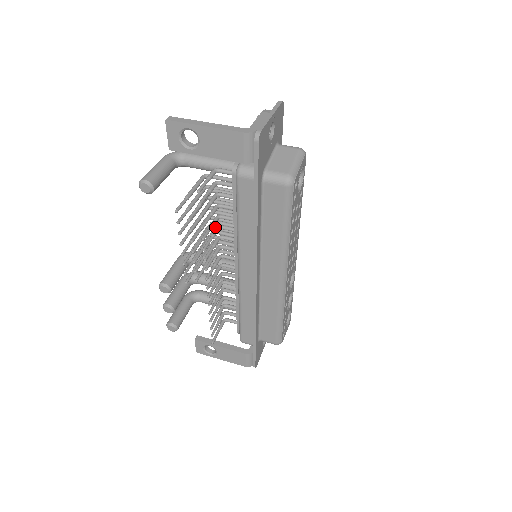
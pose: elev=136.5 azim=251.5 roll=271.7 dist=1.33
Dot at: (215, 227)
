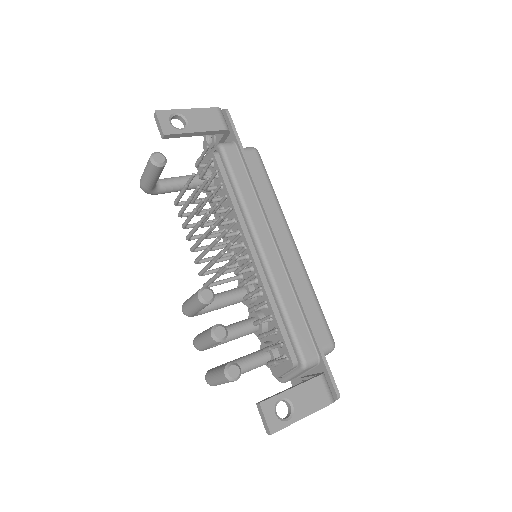
Dot at: (202, 259)
